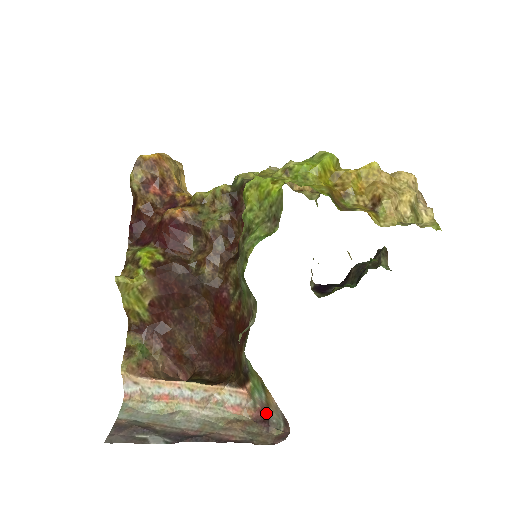
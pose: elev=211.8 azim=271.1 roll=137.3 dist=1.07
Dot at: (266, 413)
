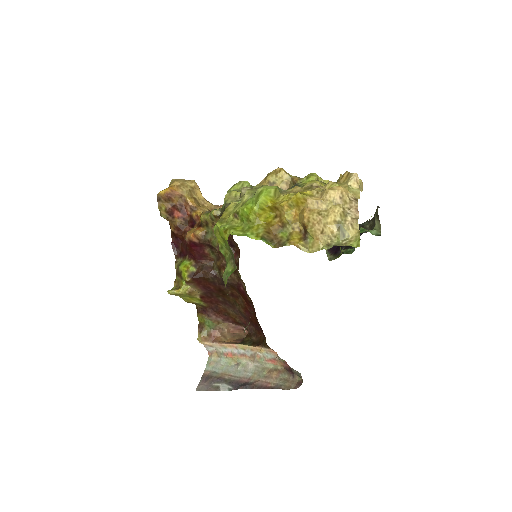
Dot at: occluded
